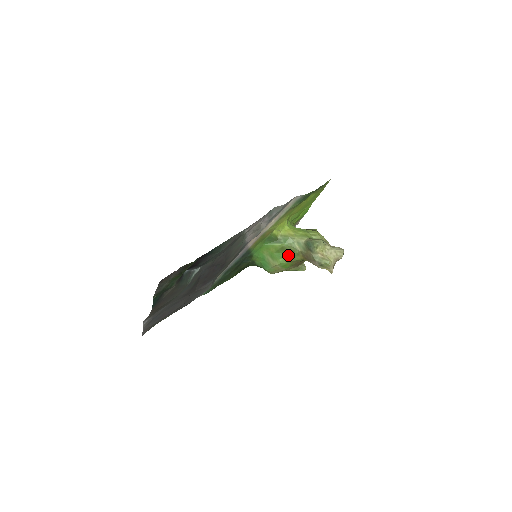
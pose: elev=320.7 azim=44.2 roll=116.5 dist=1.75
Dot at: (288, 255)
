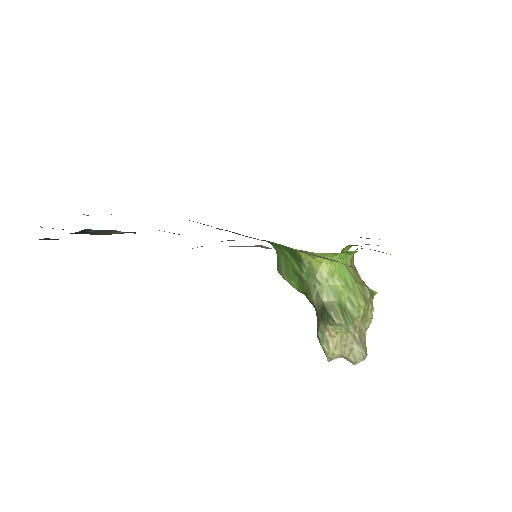
Dot at: (302, 288)
